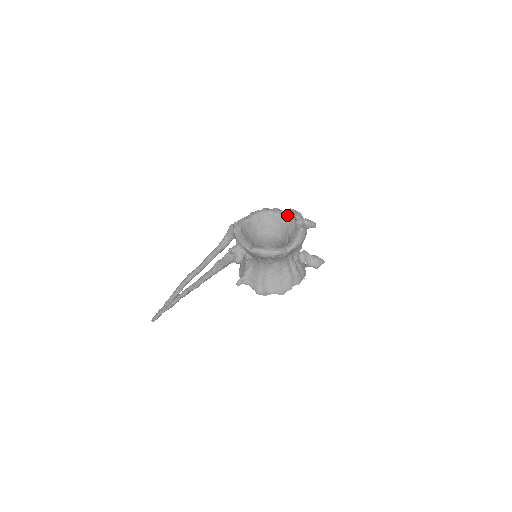
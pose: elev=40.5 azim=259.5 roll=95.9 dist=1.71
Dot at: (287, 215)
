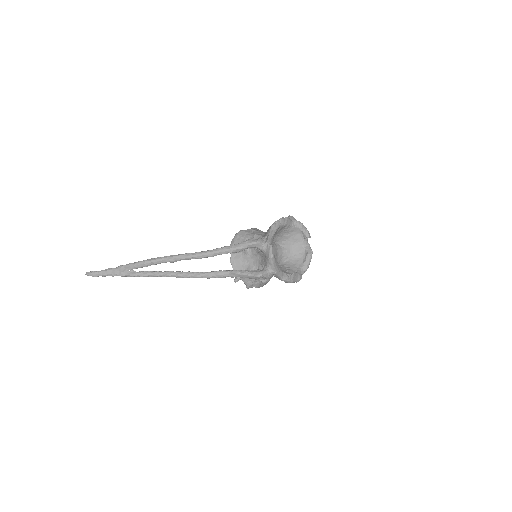
Dot at: (297, 229)
